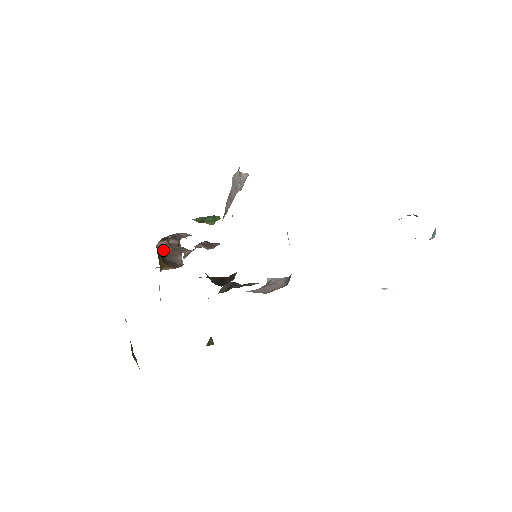
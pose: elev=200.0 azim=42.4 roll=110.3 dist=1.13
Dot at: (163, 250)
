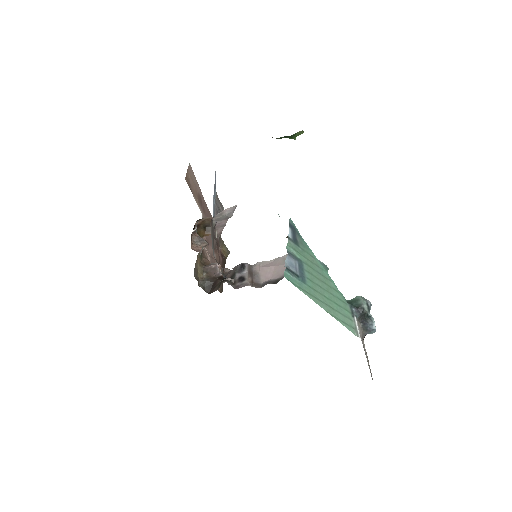
Dot at: (203, 224)
